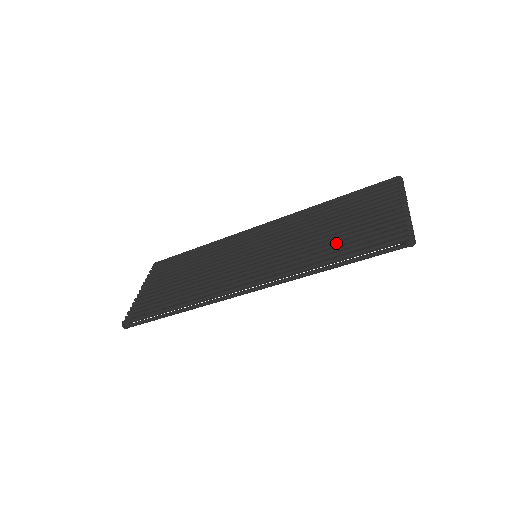
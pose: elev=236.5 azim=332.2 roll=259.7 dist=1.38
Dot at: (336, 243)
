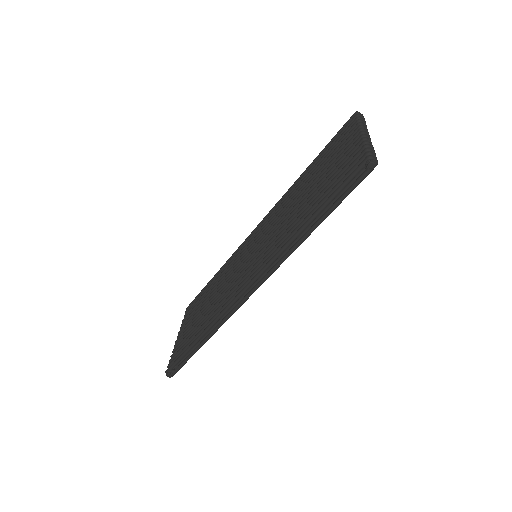
Dot at: (310, 204)
